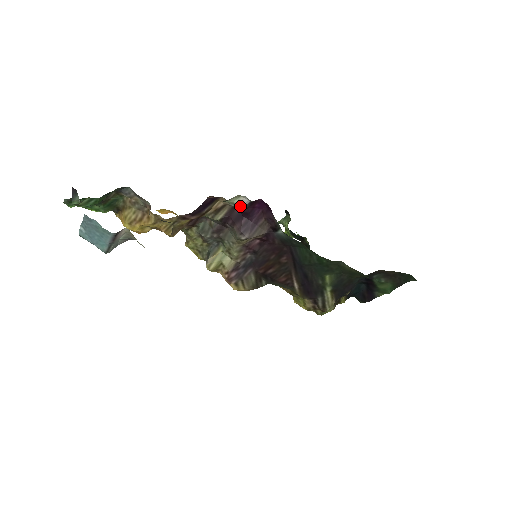
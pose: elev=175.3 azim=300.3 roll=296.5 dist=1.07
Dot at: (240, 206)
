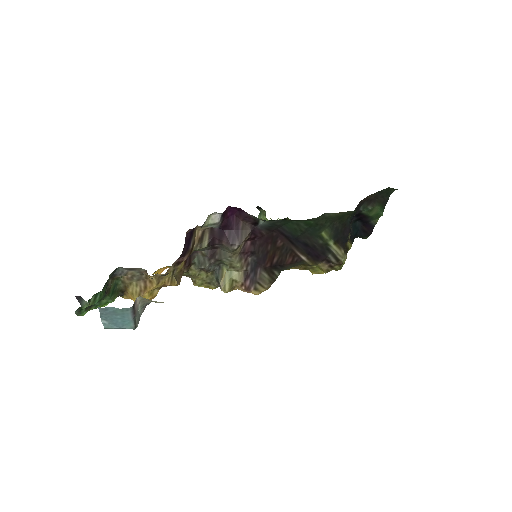
Dot at: (216, 223)
